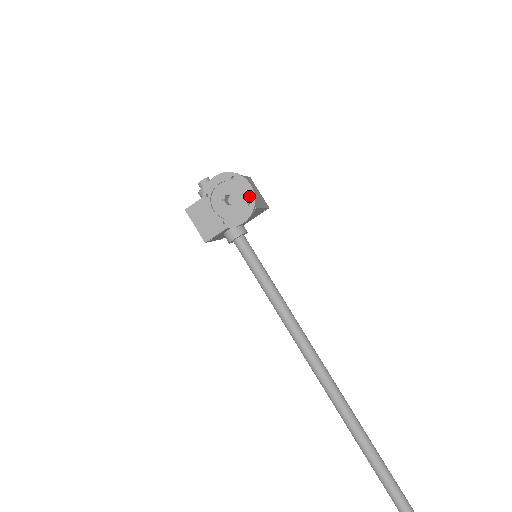
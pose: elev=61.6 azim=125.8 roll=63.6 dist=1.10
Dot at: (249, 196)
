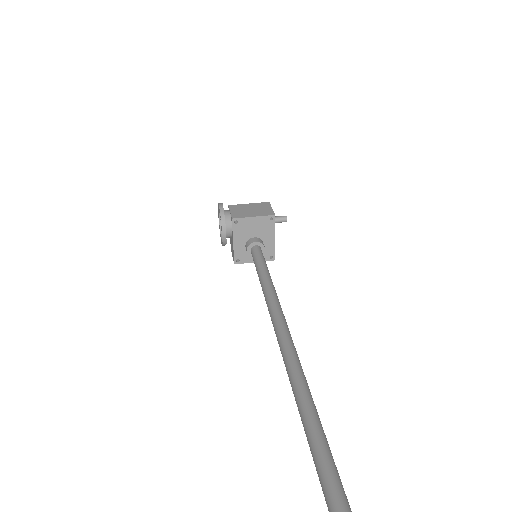
Dot at: (220, 213)
